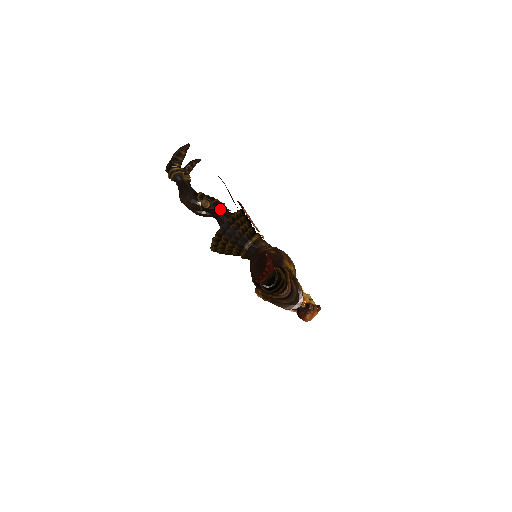
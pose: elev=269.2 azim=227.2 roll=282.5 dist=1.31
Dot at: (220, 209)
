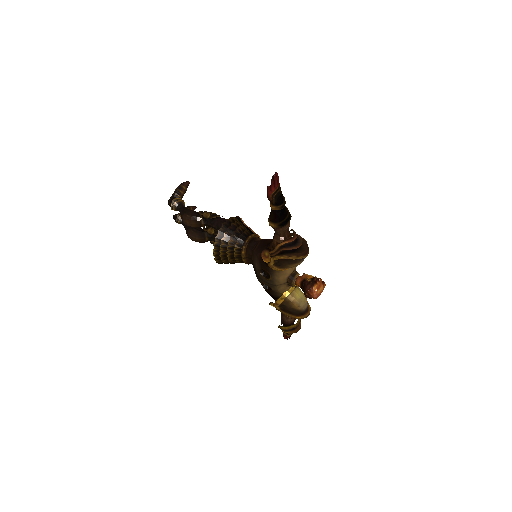
Dot at: (220, 218)
